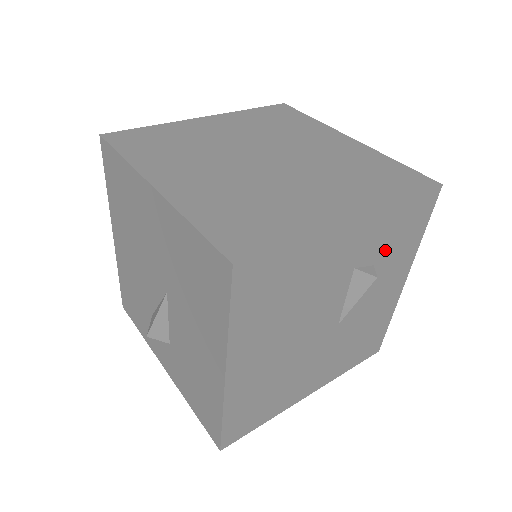
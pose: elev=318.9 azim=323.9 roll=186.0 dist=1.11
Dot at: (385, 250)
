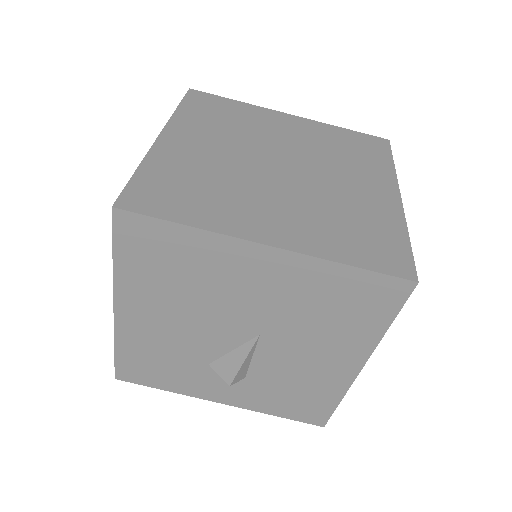
Dot at: occluded
